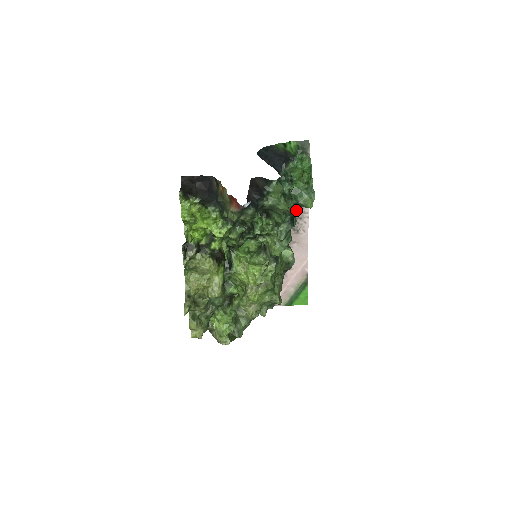
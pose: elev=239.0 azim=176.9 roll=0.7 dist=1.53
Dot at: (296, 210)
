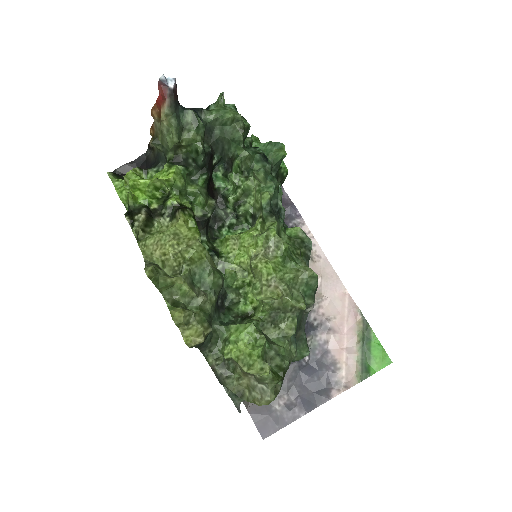
Dot at: occluded
